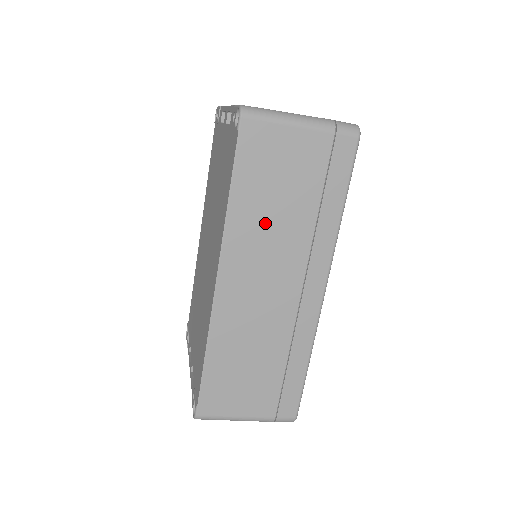
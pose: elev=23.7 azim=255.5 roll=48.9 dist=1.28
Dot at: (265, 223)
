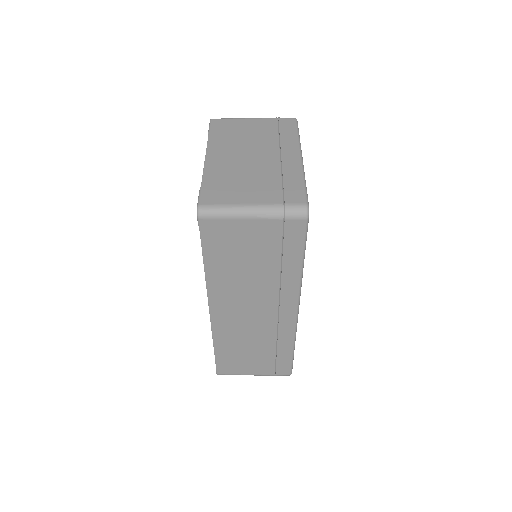
Dot at: (237, 278)
